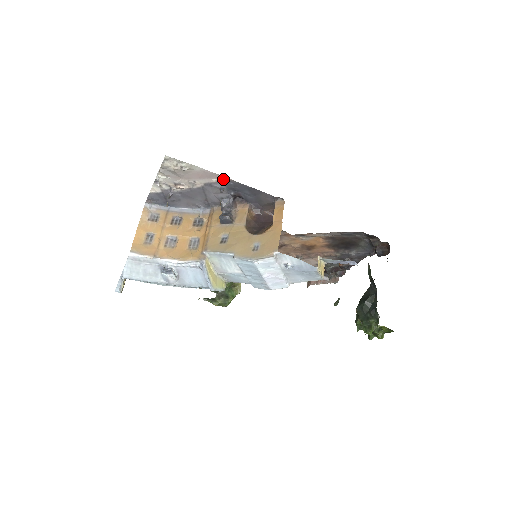
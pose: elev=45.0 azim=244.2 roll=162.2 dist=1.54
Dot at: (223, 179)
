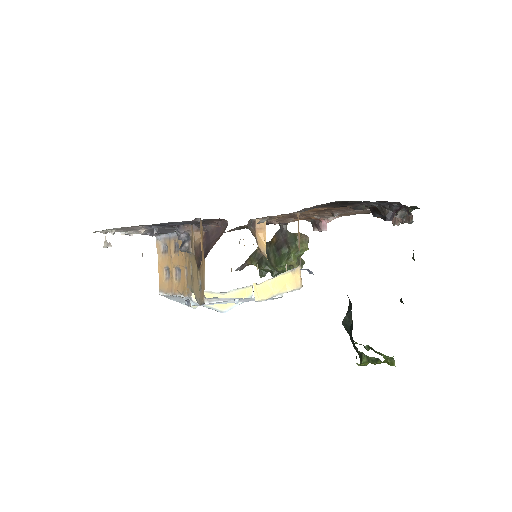
Dot at: (142, 225)
